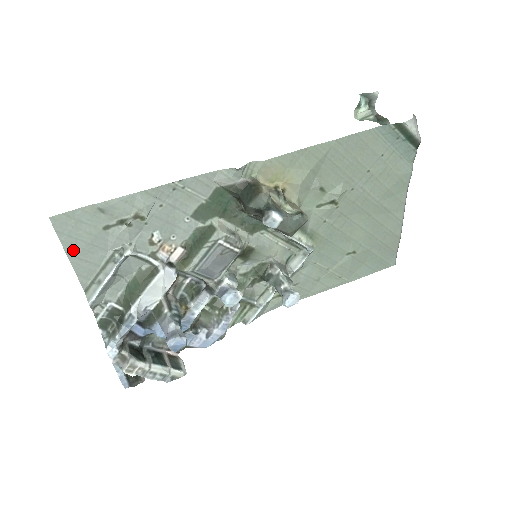
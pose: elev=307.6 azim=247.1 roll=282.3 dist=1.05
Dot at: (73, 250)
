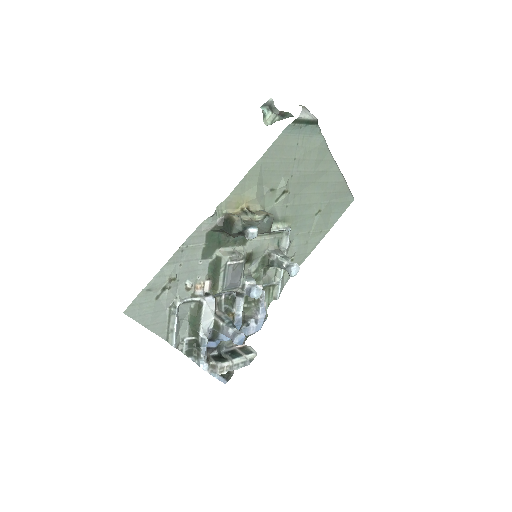
Dot at: (146, 322)
